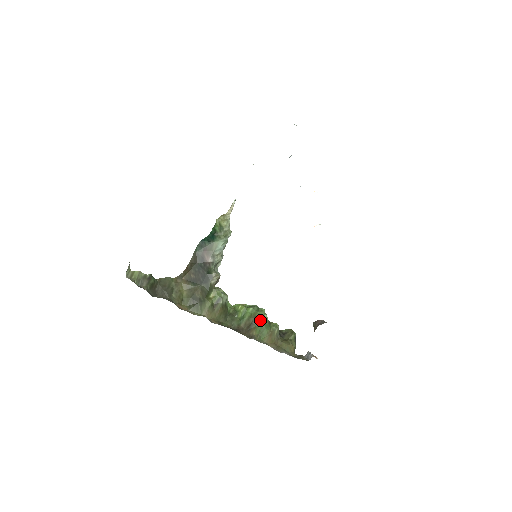
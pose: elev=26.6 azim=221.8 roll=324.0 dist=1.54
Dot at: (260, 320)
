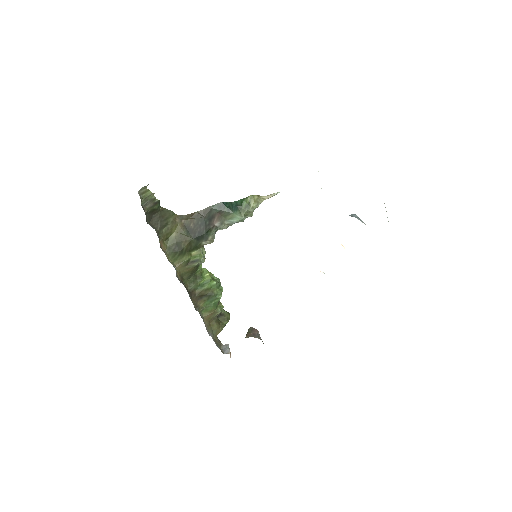
Dot at: (214, 297)
